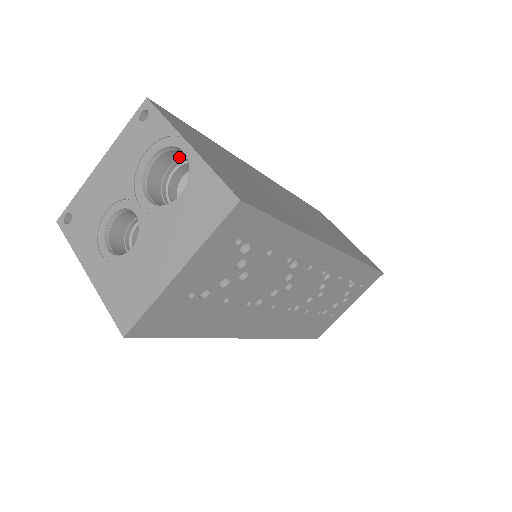
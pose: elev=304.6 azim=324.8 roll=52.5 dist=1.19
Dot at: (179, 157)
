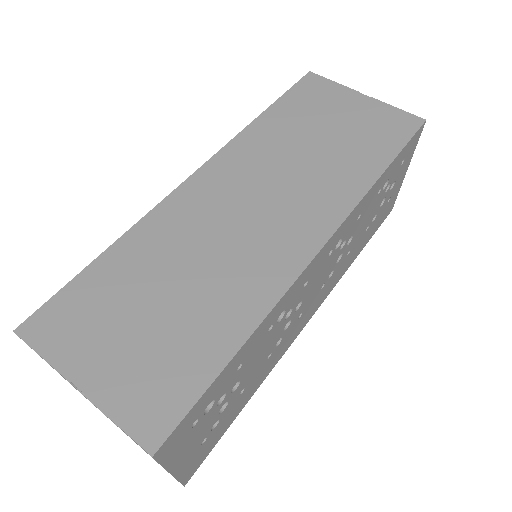
Dot at: occluded
